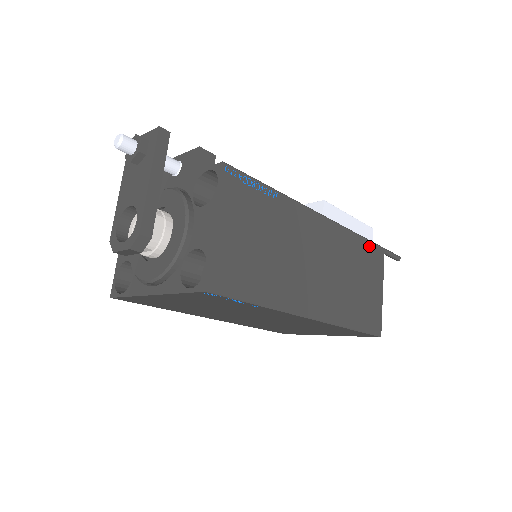
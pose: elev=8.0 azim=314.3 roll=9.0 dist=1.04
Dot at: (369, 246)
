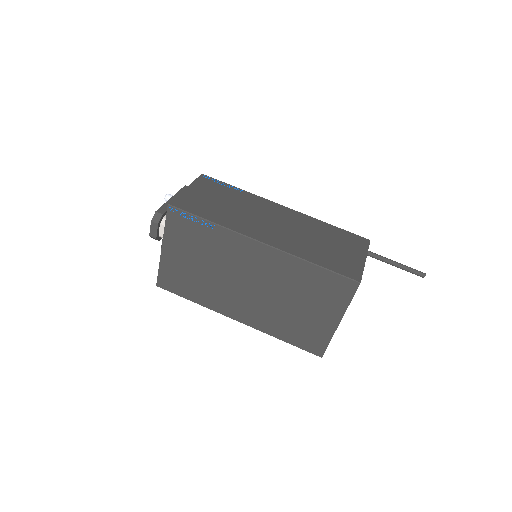
Dot at: (346, 233)
